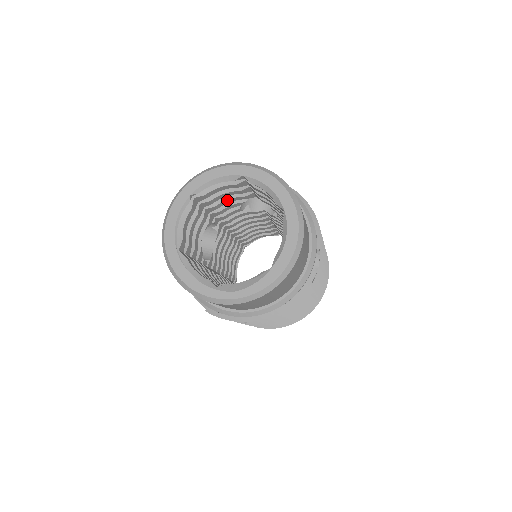
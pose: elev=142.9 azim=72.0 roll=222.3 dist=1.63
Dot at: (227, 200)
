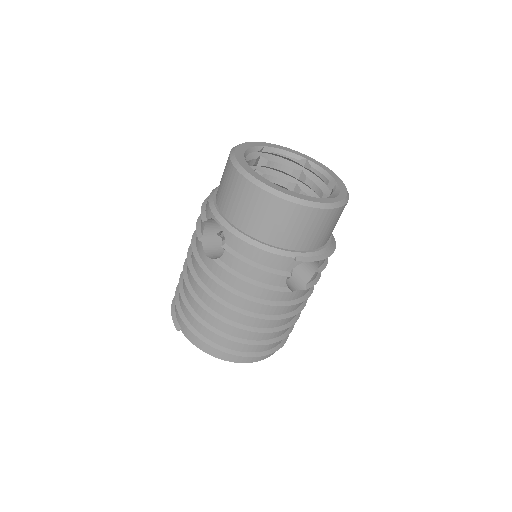
Dot at: occluded
